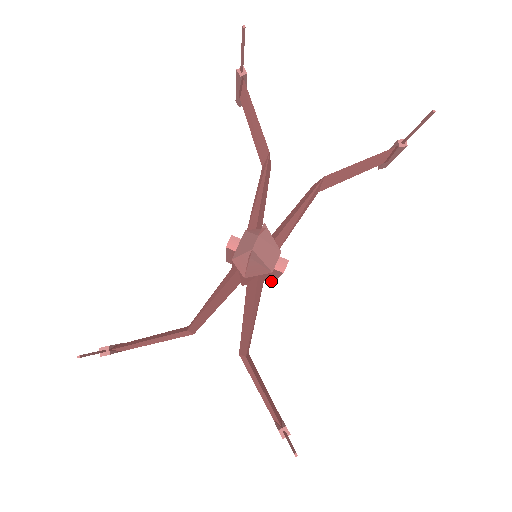
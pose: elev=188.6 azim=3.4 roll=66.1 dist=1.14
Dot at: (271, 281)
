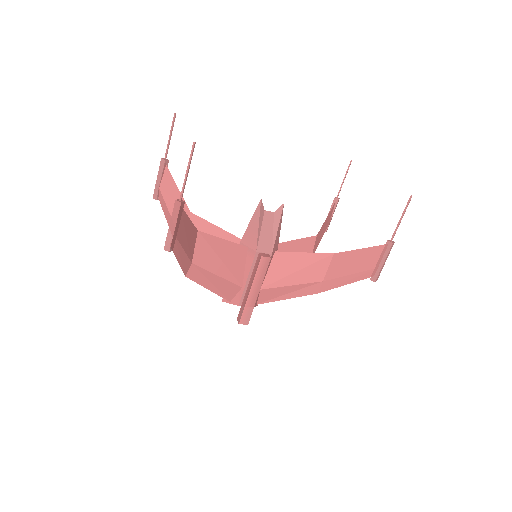
Dot at: (239, 320)
